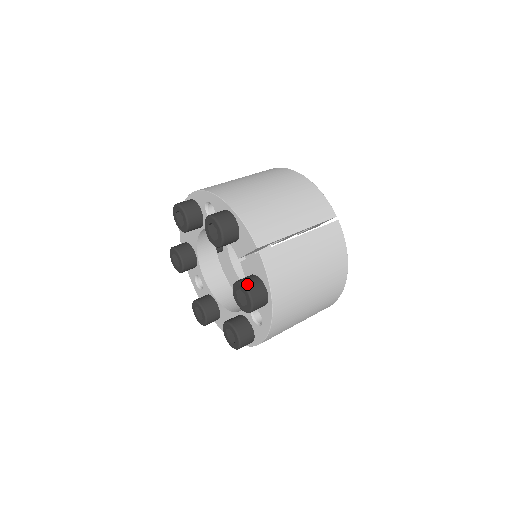
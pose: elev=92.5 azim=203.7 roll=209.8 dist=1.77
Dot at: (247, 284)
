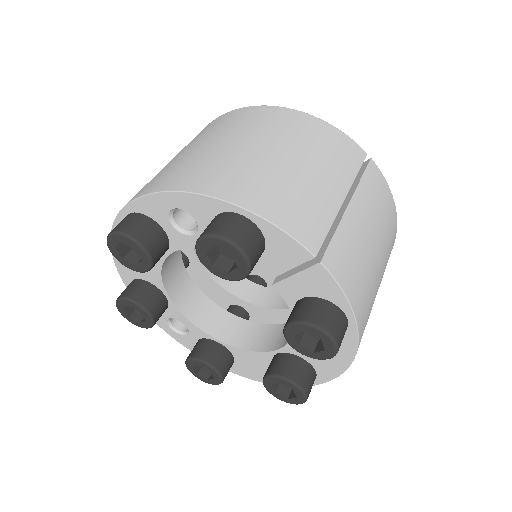
Dot at: (316, 320)
